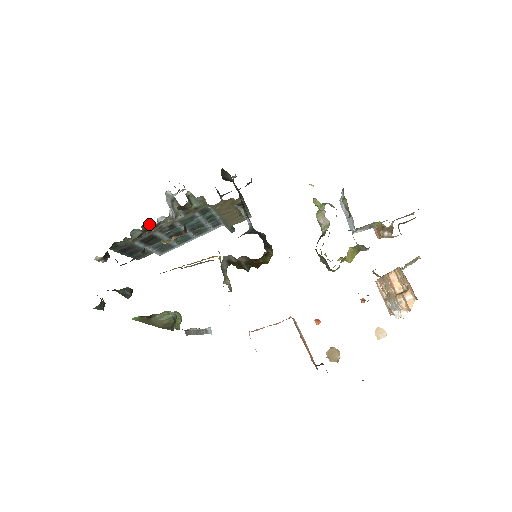
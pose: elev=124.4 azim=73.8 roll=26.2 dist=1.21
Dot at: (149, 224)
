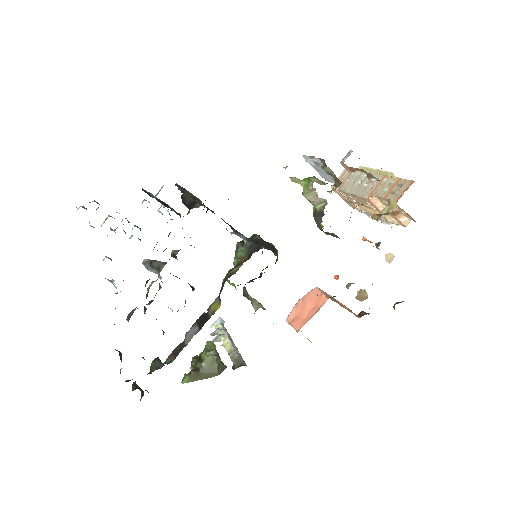
Dot at: occluded
